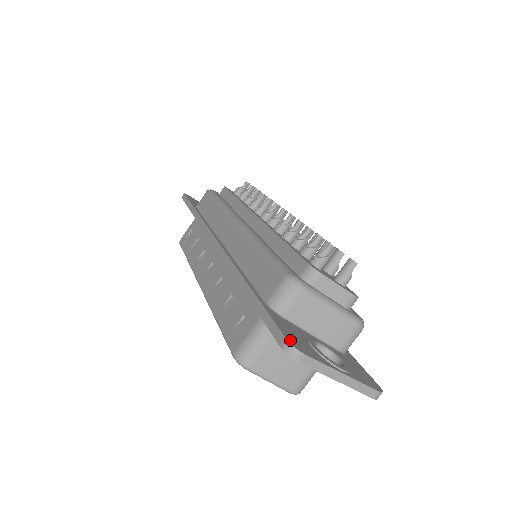
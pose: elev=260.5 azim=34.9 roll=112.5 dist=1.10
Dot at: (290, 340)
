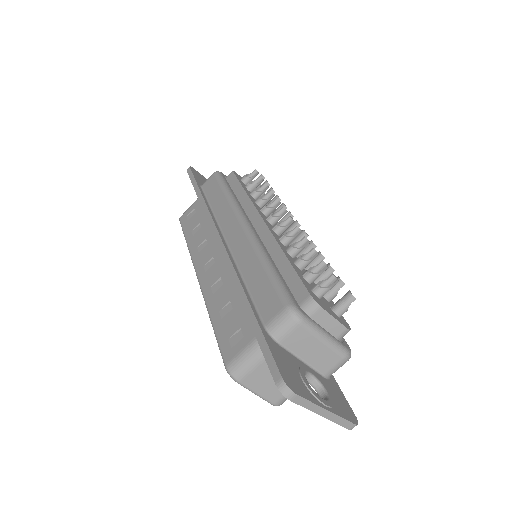
Dot at: (285, 378)
